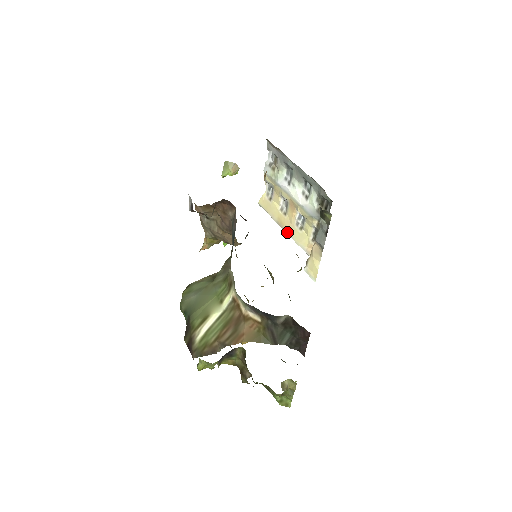
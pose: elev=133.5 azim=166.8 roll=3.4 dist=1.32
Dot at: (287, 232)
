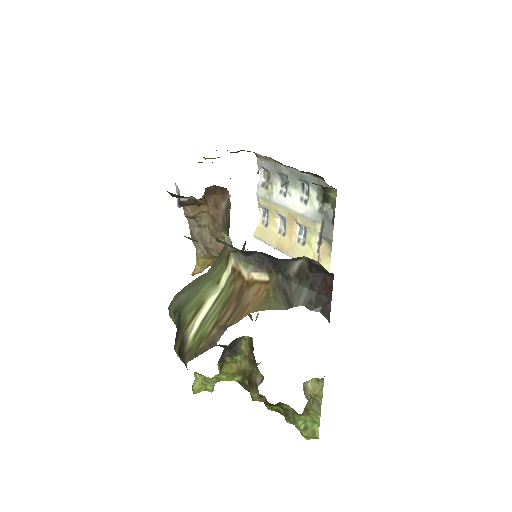
Dot at: (288, 254)
